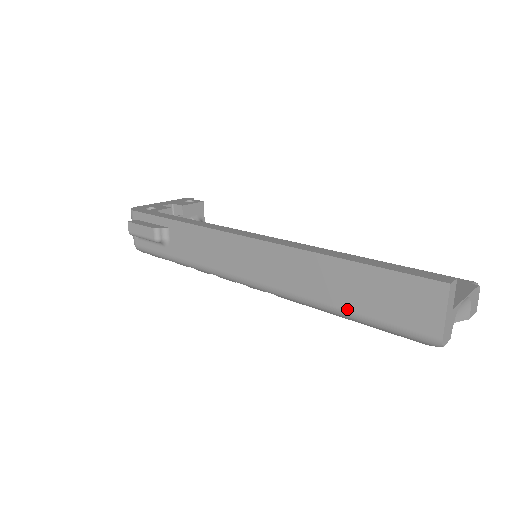
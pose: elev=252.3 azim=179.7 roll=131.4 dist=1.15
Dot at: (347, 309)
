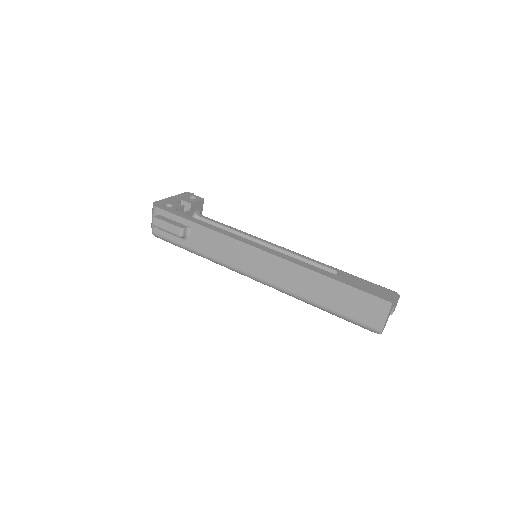
Dot at: (327, 306)
